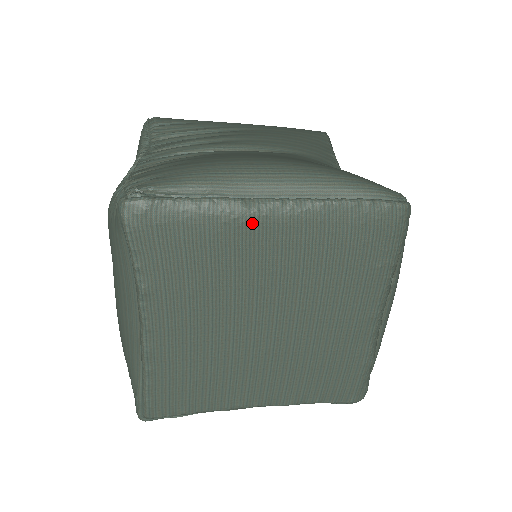
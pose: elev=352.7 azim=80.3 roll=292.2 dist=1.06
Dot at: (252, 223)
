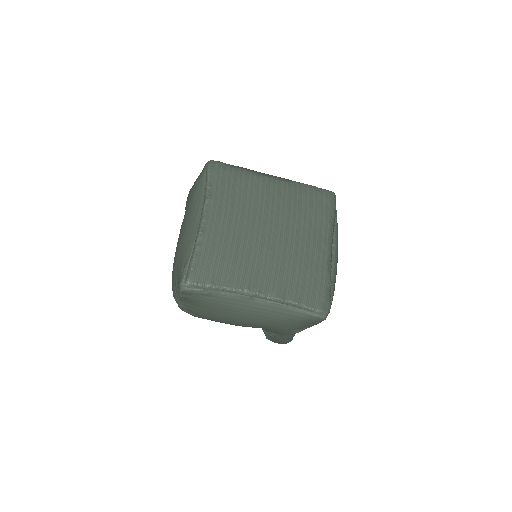
Dot at: (264, 180)
